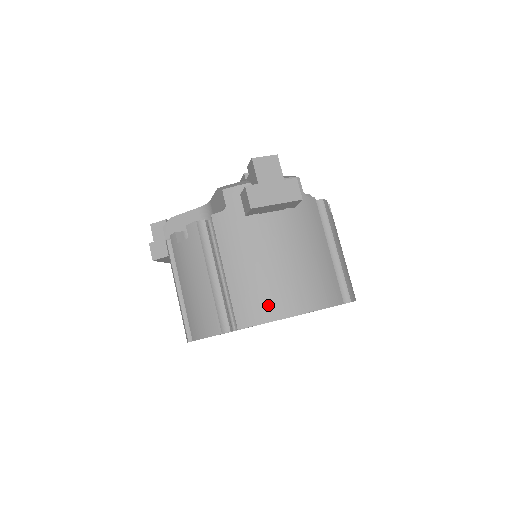
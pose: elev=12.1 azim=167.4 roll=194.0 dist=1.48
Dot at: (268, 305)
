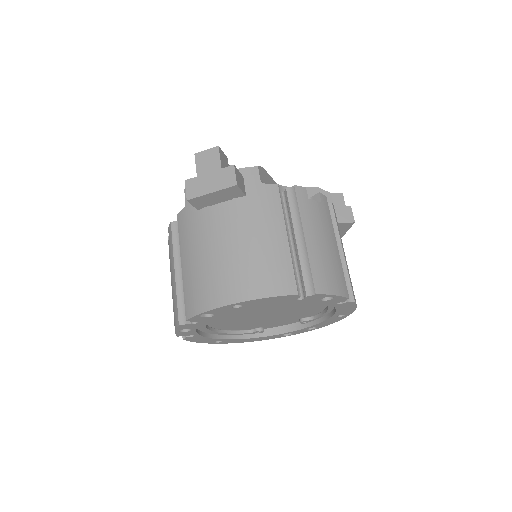
Dot at: (207, 294)
